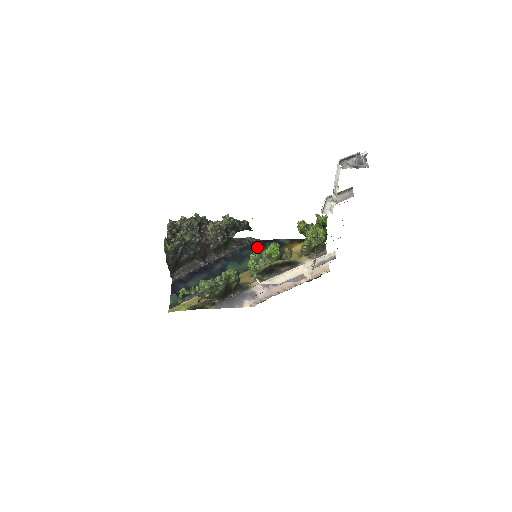
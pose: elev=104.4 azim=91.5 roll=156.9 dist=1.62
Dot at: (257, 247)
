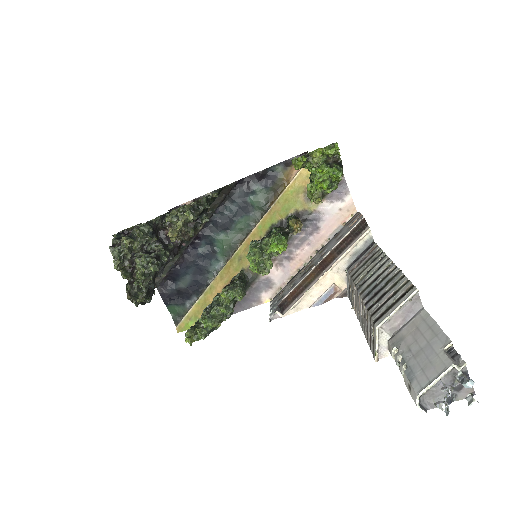
Dot at: (240, 195)
